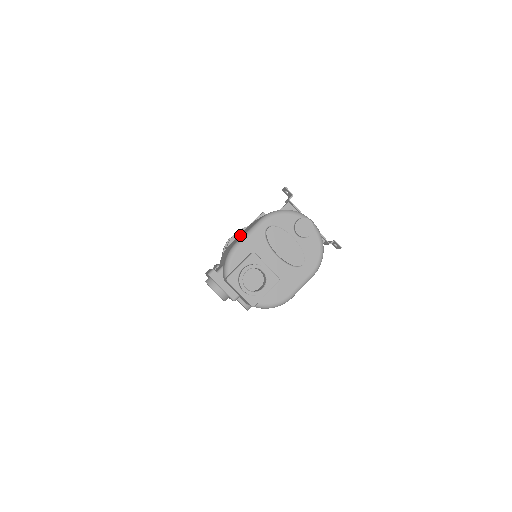
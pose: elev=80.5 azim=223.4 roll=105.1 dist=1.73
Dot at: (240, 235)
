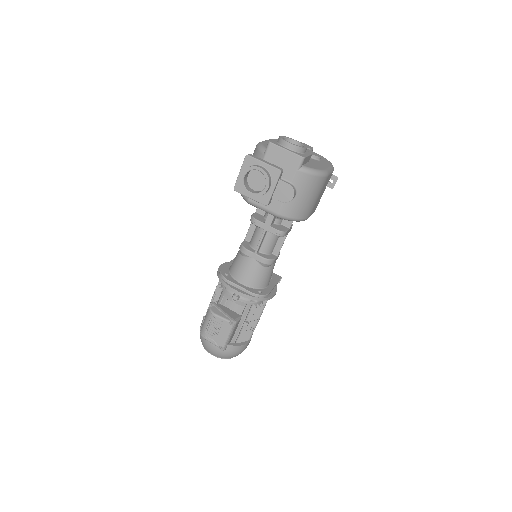
Dot at: occluded
